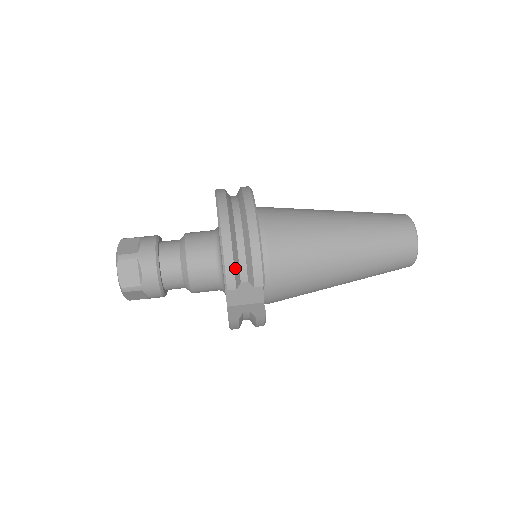
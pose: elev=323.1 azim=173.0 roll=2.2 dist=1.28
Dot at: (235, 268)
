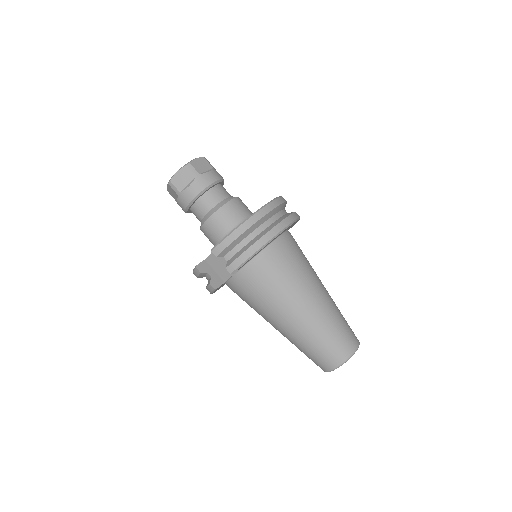
Dot at: (229, 246)
